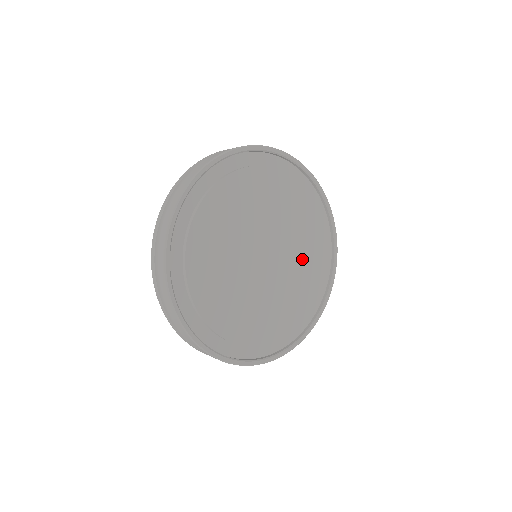
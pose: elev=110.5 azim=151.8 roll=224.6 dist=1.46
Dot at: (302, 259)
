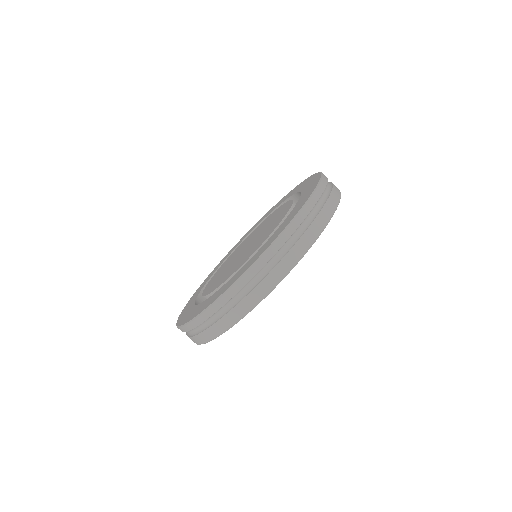
Dot at: occluded
